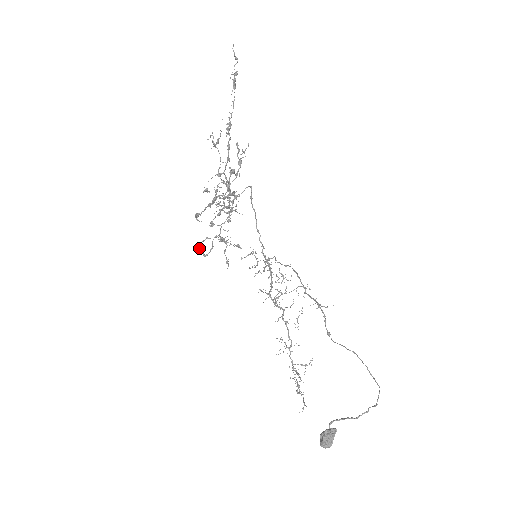
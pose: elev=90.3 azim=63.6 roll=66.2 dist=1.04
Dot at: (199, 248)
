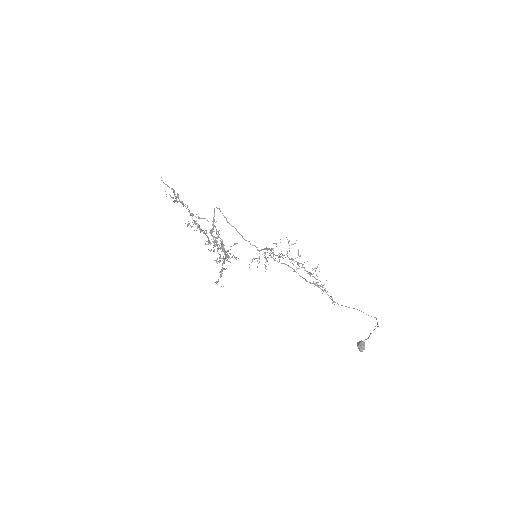
Dot at: occluded
